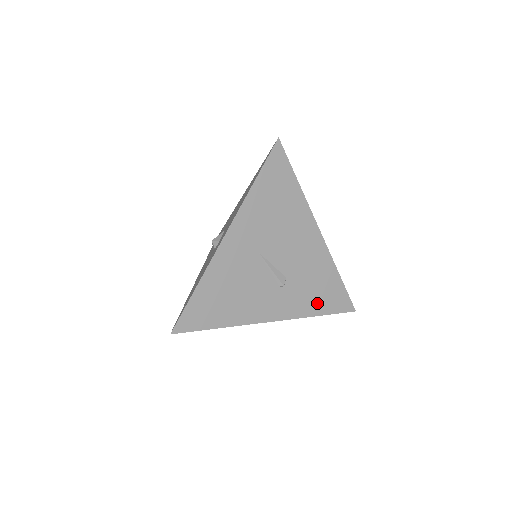
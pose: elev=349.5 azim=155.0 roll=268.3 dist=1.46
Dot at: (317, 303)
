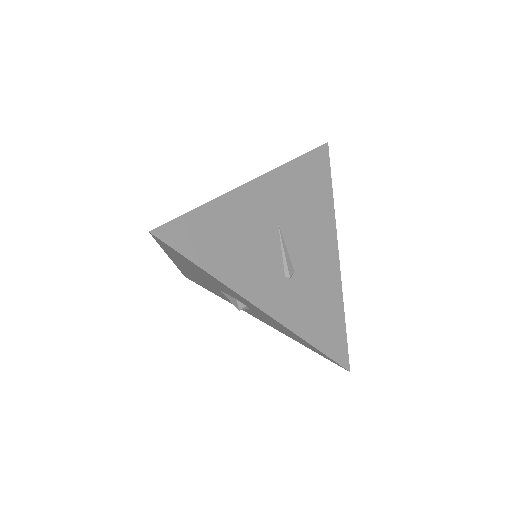
Dot at: (315, 328)
